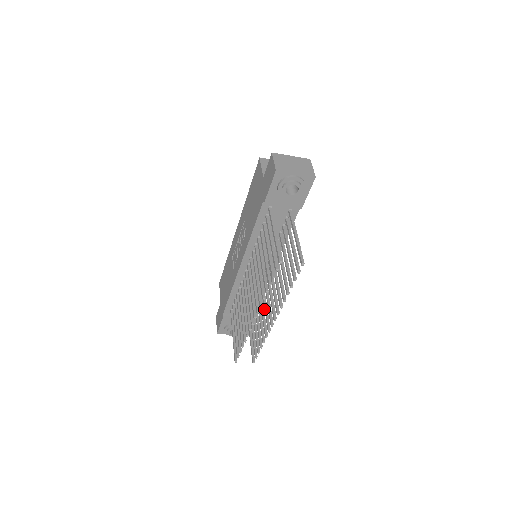
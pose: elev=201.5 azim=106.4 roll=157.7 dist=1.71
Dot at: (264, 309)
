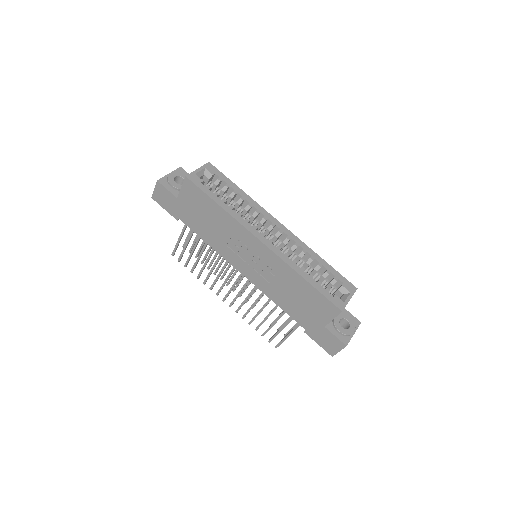
Dot at: (227, 267)
